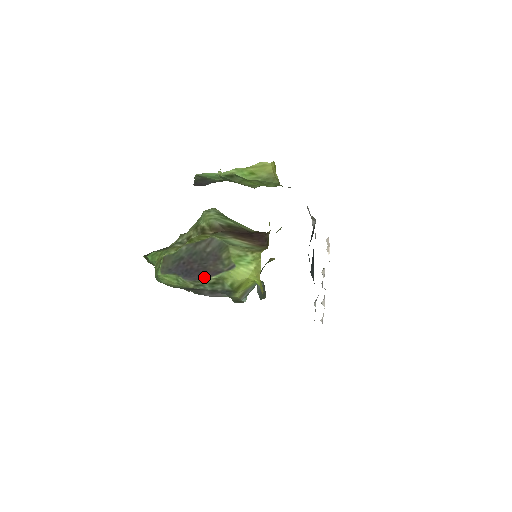
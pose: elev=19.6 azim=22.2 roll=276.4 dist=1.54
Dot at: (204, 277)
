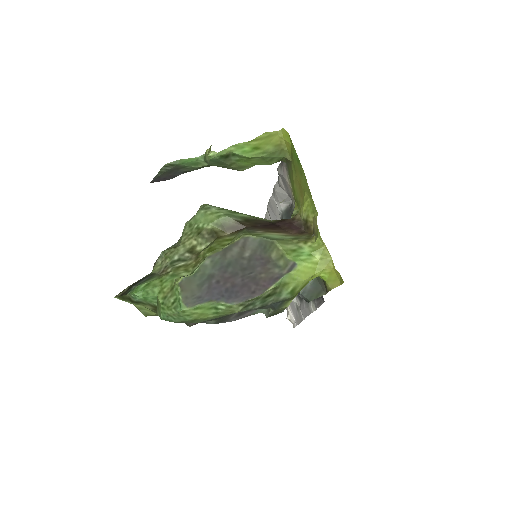
Dot at: (259, 291)
